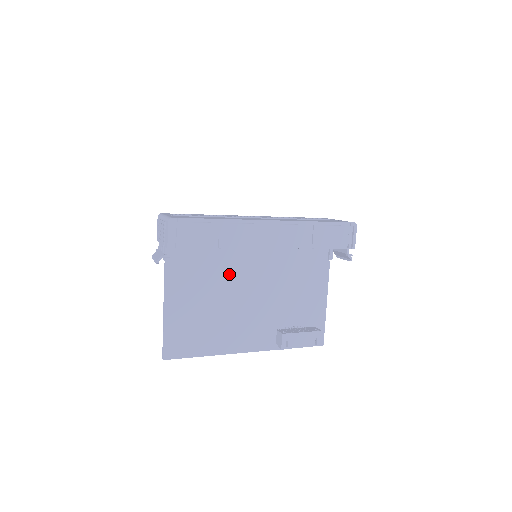
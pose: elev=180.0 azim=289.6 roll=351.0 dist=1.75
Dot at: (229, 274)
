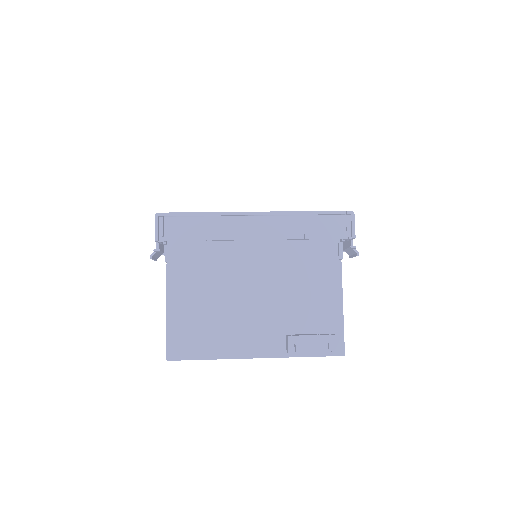
Dot at: (230, 275)
